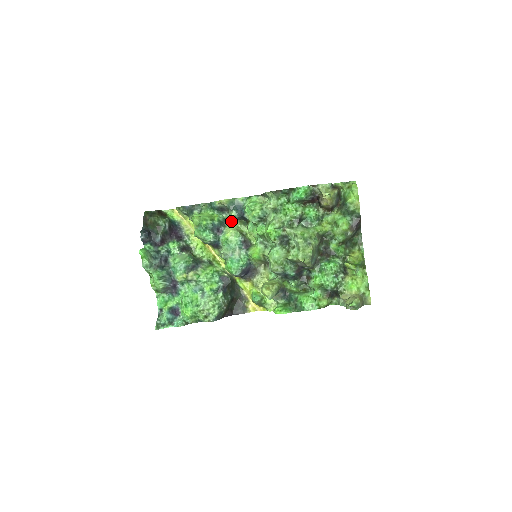
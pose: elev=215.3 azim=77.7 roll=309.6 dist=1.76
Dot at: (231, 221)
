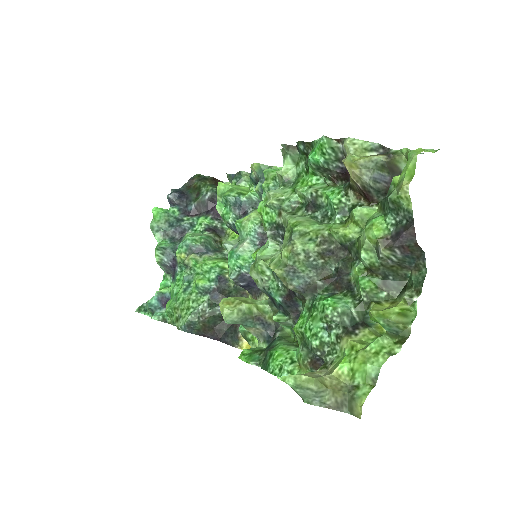
Dot at: occluded
